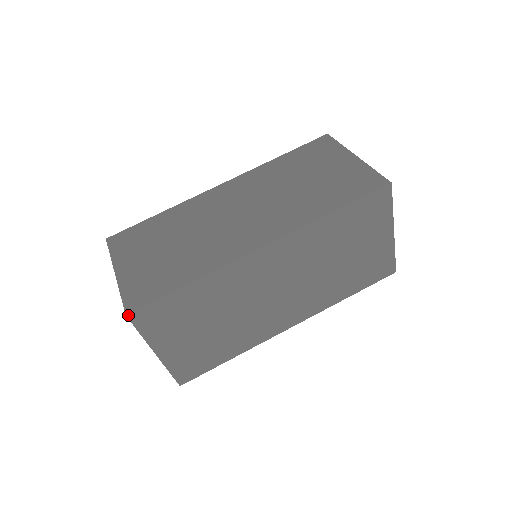
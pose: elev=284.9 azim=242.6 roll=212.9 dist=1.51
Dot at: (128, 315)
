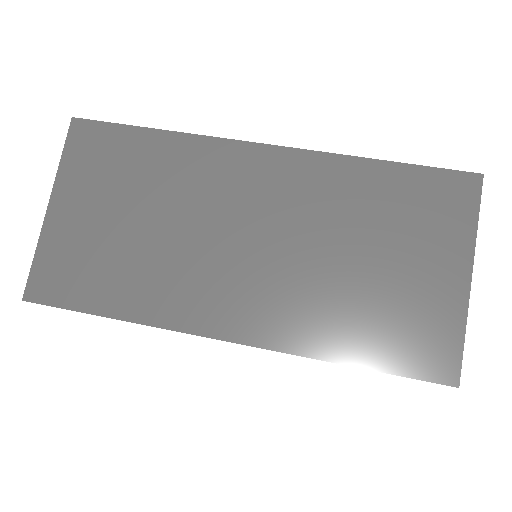
Dot at: (74, 119)
